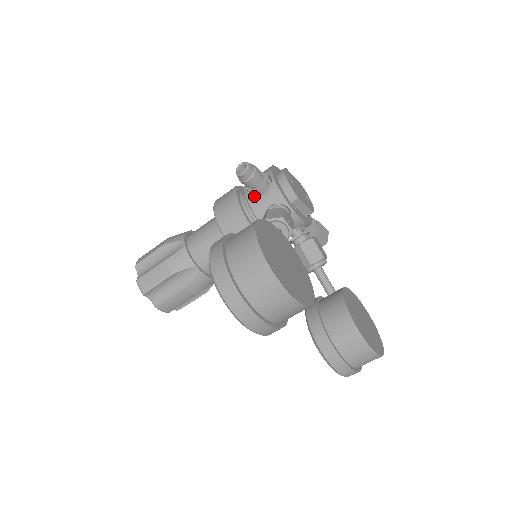
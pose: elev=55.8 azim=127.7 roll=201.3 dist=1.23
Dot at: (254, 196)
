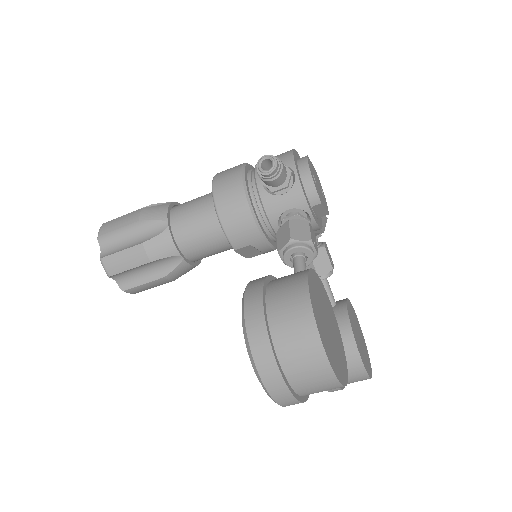
Dot at: (269, 191)
